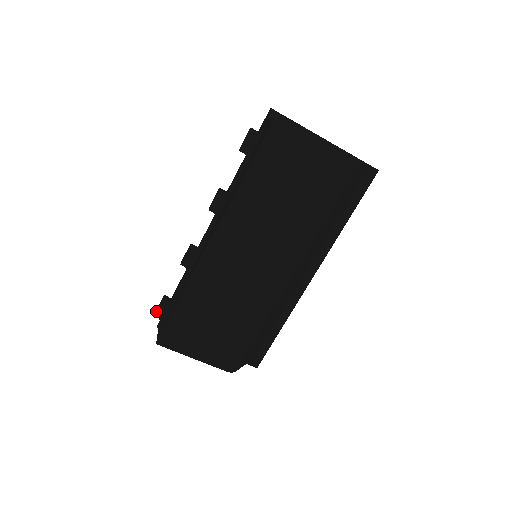
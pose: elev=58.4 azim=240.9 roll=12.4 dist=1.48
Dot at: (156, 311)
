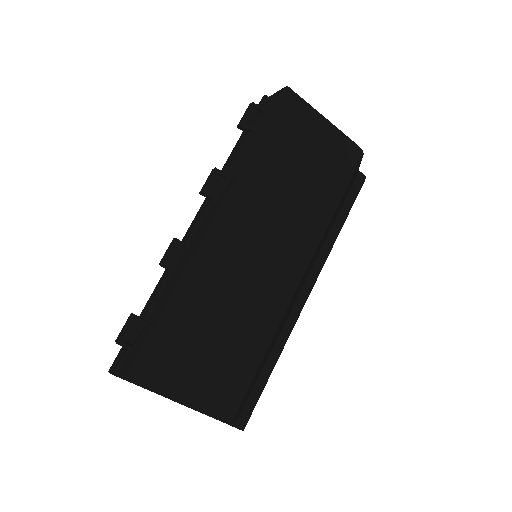
Dot at: (119, 336)
